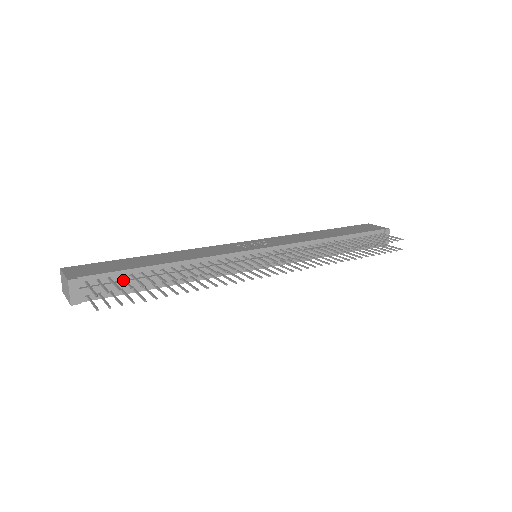
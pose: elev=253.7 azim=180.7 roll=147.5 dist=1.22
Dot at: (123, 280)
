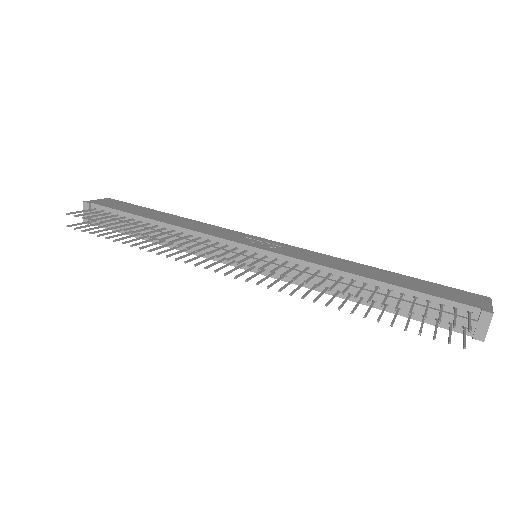
Dot at: (108, 216)
